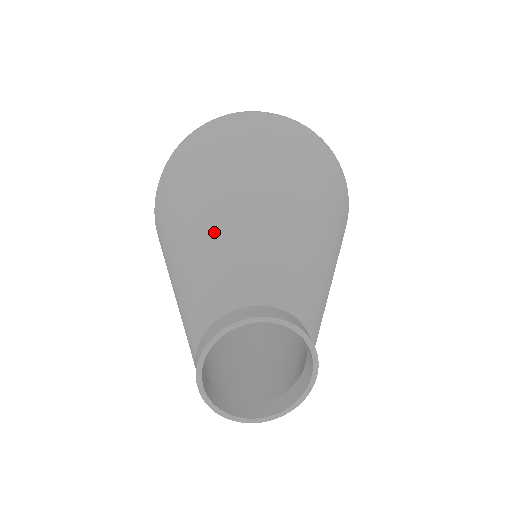
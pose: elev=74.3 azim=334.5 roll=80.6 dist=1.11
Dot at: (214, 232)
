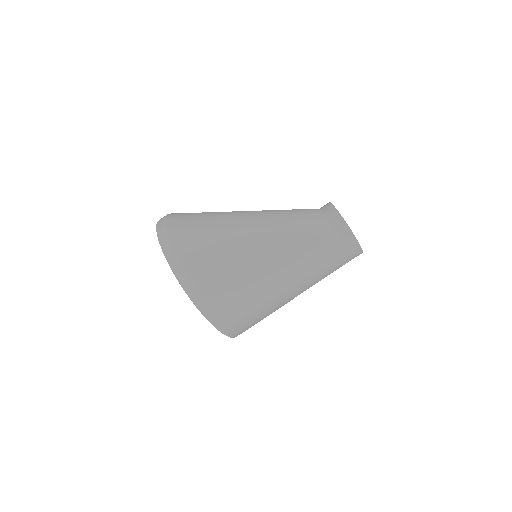
Dot at: (265, 213)
